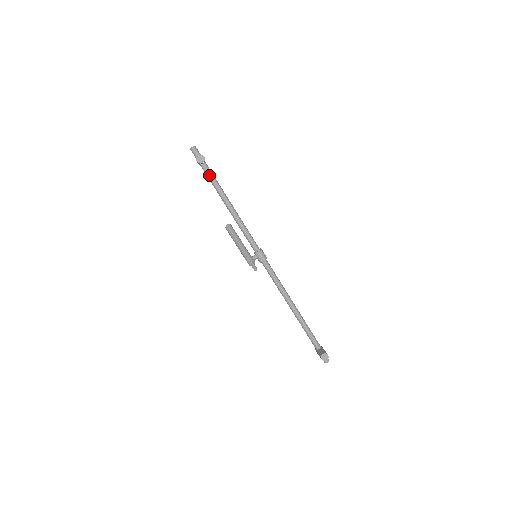
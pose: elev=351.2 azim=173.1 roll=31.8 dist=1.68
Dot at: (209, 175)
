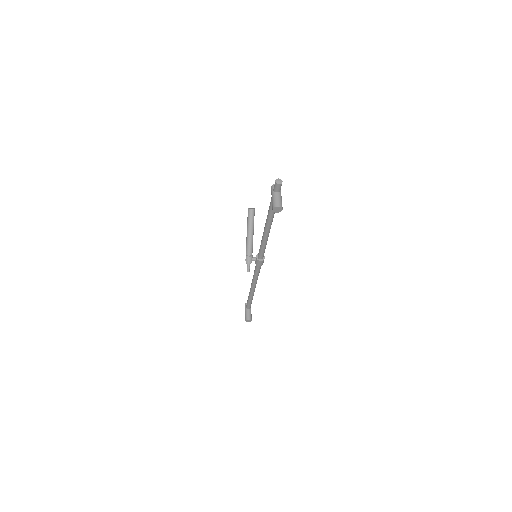
Dot at: occluded
